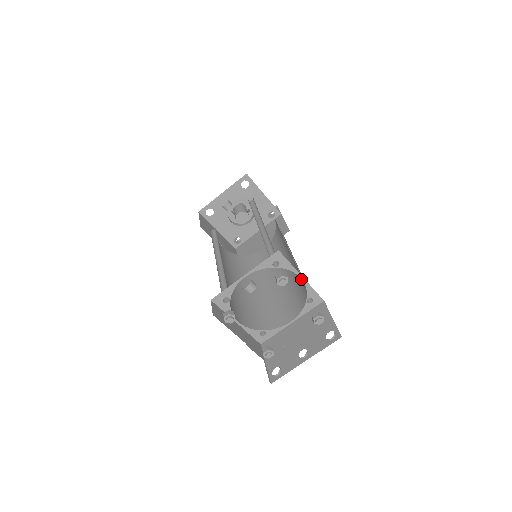
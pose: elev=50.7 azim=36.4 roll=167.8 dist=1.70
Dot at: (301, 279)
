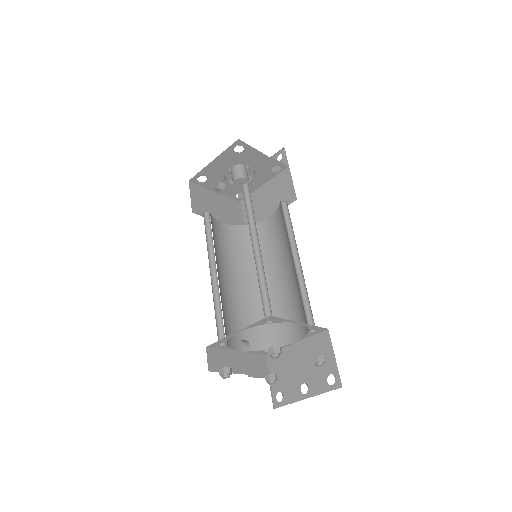
Dot at: occluded
